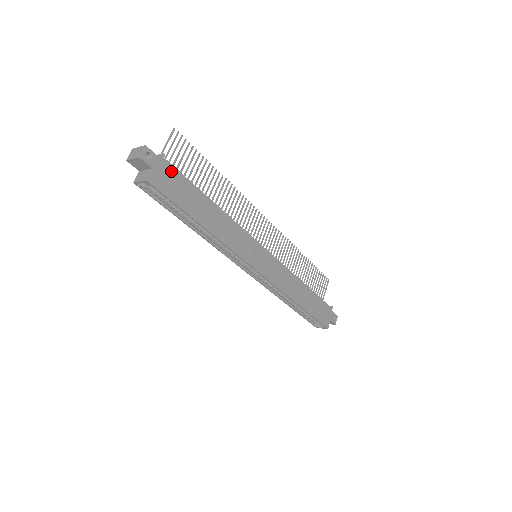
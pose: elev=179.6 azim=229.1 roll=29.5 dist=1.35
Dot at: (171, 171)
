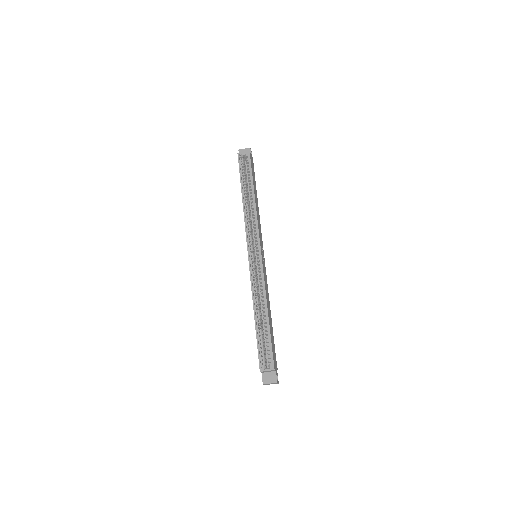
Dot at: (253, 168)
